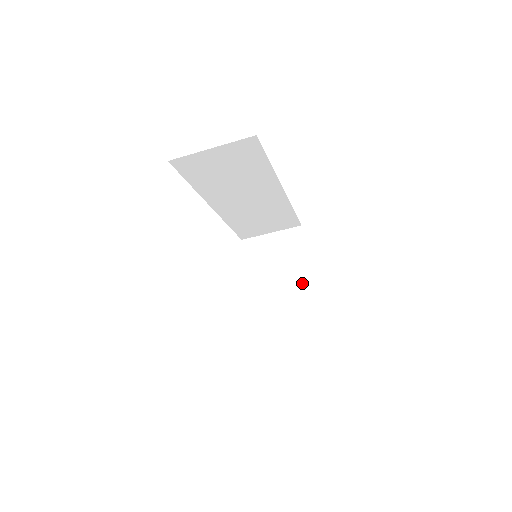
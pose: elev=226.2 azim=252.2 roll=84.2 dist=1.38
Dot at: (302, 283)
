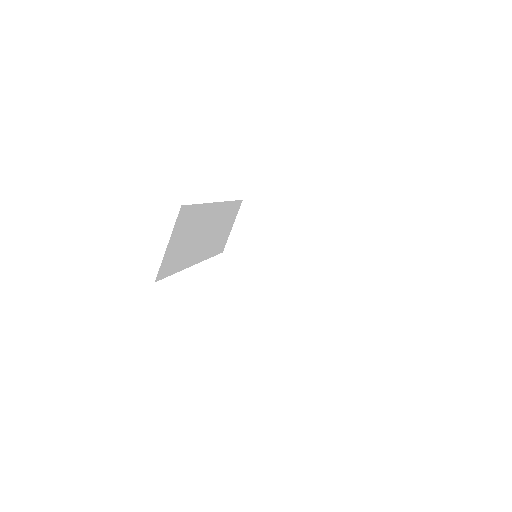
Dot at: (288, 229)
